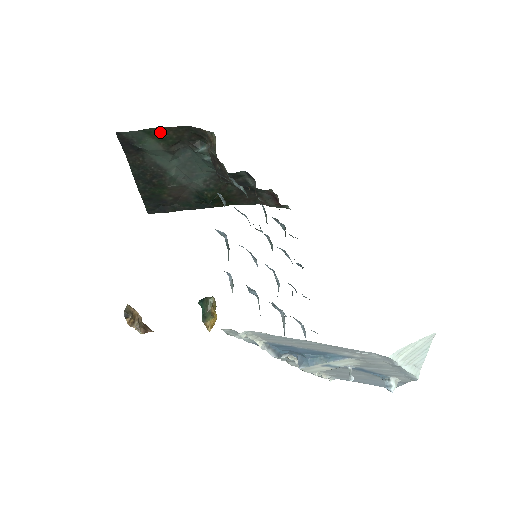
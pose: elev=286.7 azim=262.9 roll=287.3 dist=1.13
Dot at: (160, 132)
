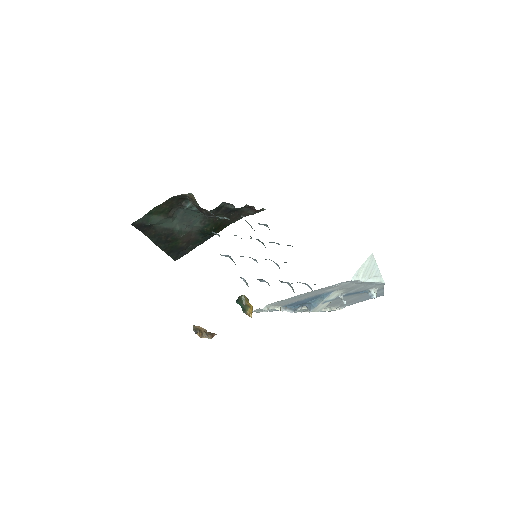
Dot at: (157, 209)
